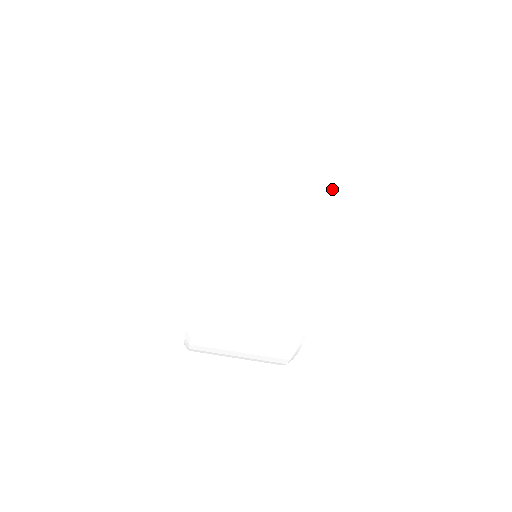
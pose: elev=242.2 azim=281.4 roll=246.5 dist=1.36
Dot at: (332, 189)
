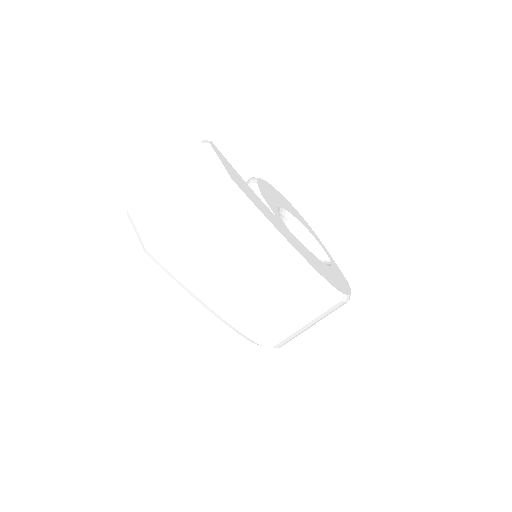
Dot at: (226, 200)
